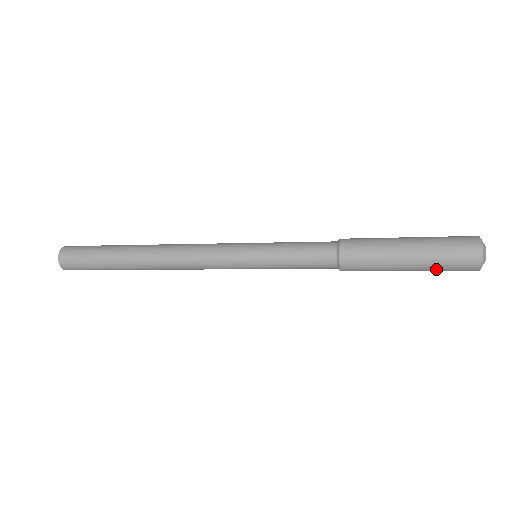
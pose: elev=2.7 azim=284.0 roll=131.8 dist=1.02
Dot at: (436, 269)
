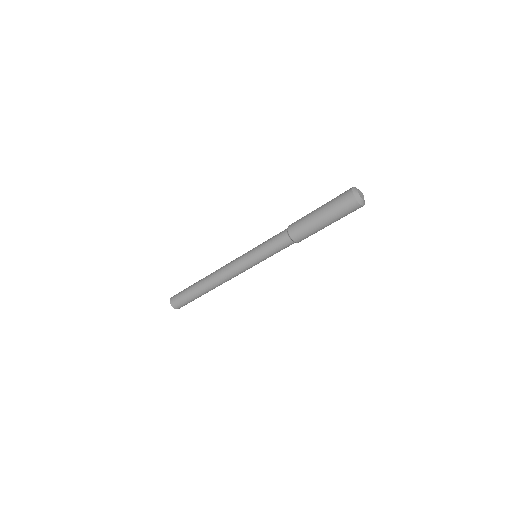
Dot at: (332, 206)
